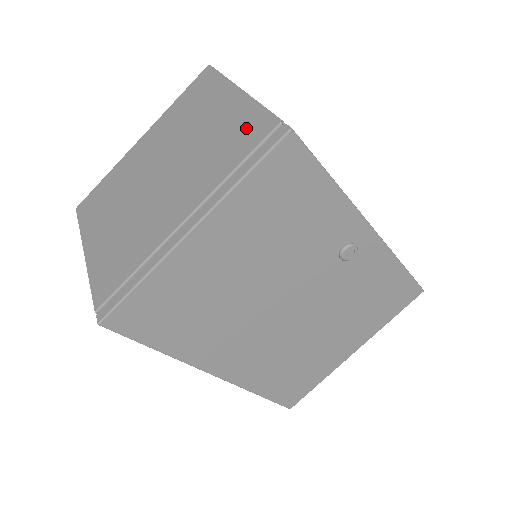
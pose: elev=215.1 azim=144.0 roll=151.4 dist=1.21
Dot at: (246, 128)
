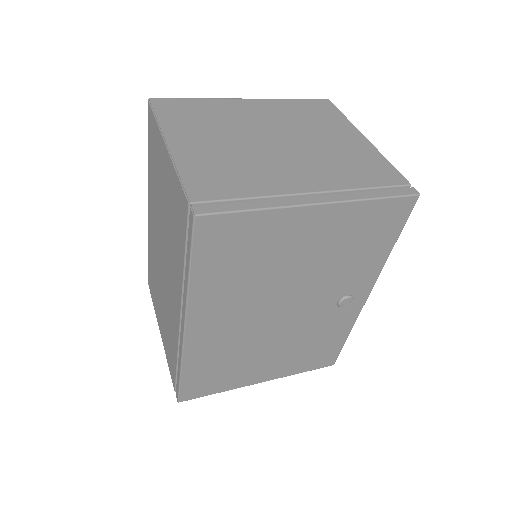
Dot at: (376, 167)
